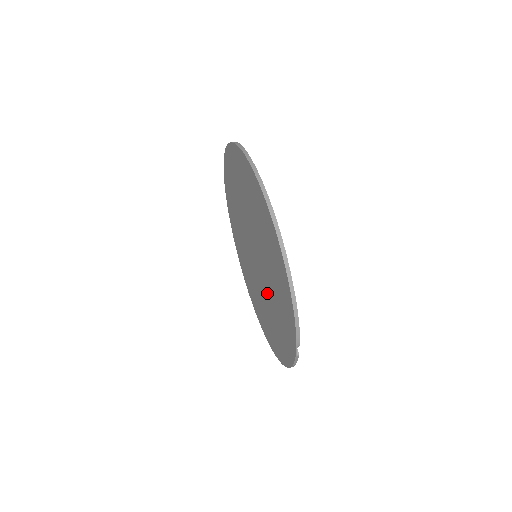
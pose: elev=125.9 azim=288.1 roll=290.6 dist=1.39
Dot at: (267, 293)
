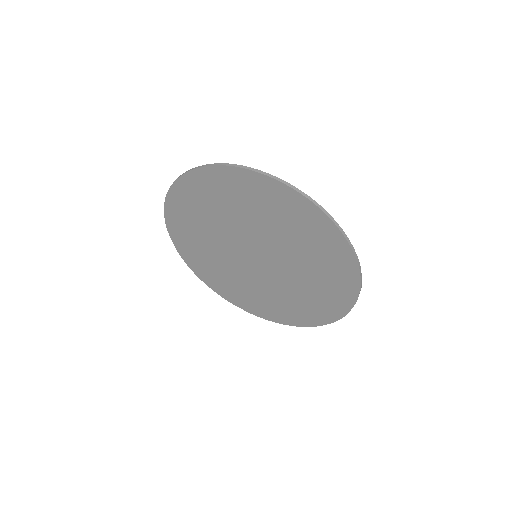
Dot at: (288, 277)
